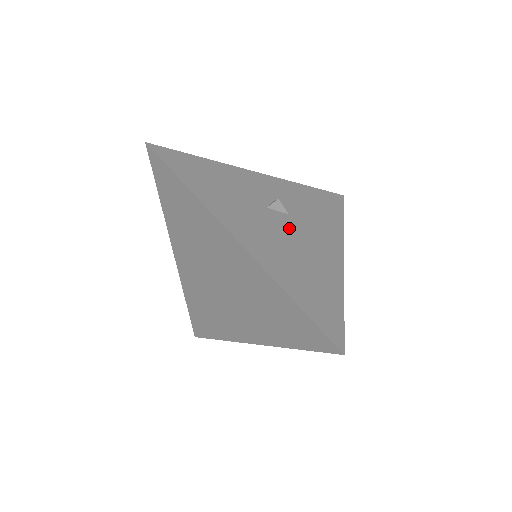
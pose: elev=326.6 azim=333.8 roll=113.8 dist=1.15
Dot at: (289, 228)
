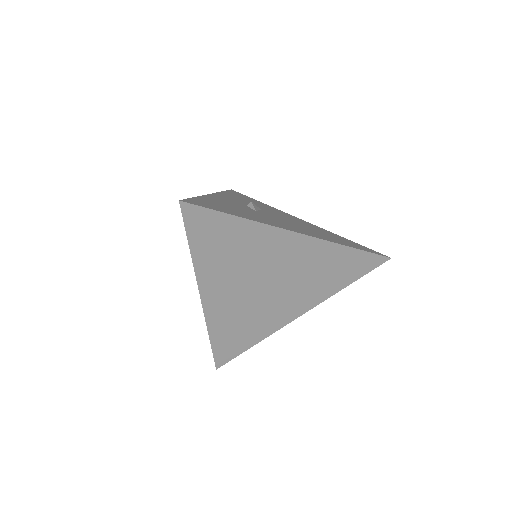
Dot at: (277, 217)
